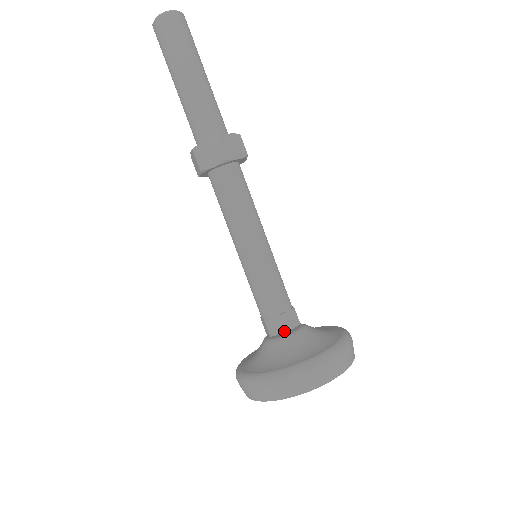
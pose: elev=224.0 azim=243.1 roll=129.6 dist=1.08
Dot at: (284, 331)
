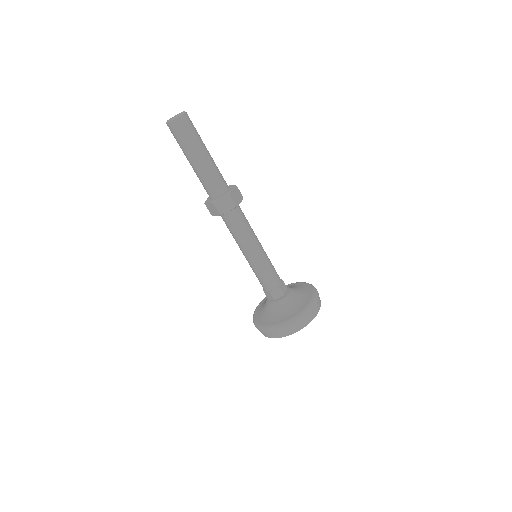
Dot at: (282, 295)
